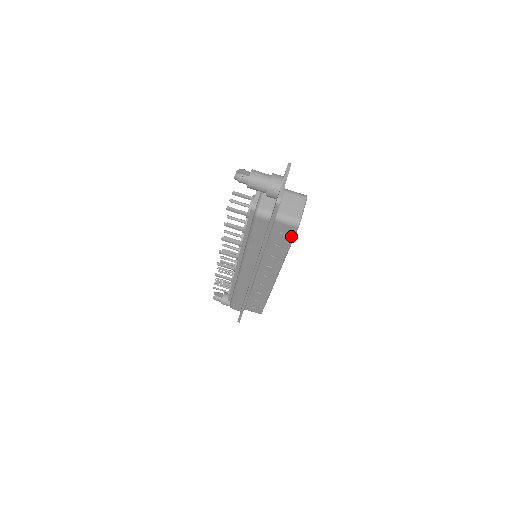
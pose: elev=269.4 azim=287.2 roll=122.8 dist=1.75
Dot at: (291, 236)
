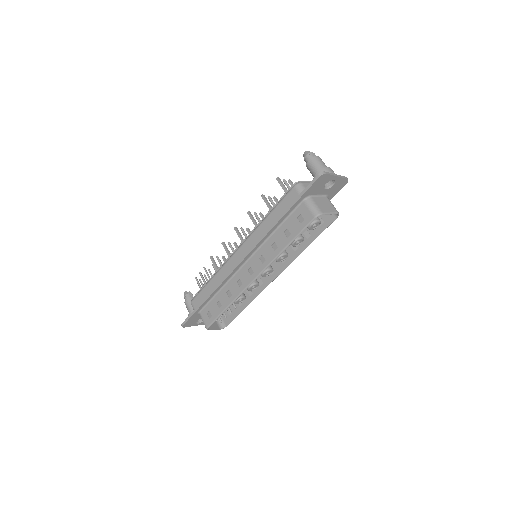
Dot at: (303, 226)
